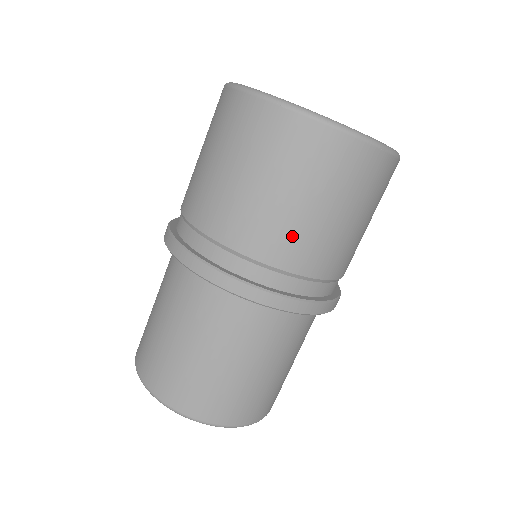
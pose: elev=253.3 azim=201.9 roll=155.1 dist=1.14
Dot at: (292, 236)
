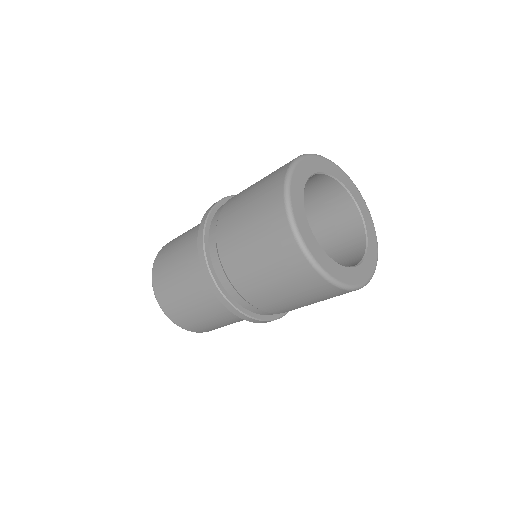
Dot at: (263, 295)
